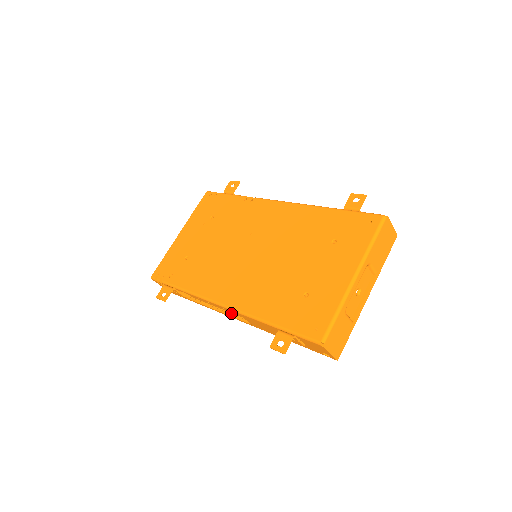
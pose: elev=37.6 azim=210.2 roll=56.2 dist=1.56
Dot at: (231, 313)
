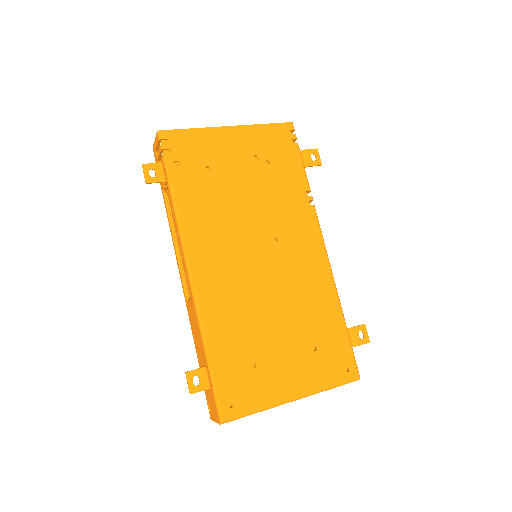
Dot at: (183, 267)
